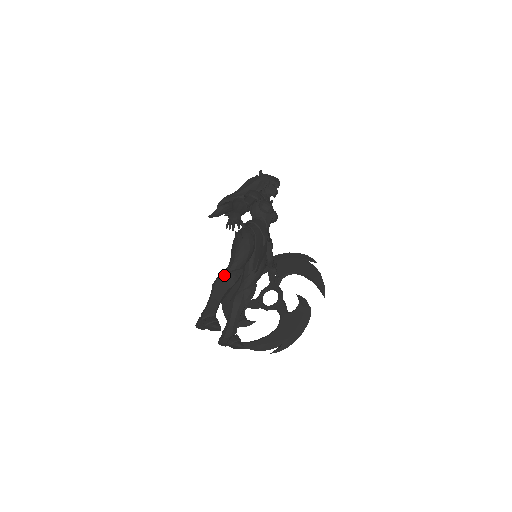
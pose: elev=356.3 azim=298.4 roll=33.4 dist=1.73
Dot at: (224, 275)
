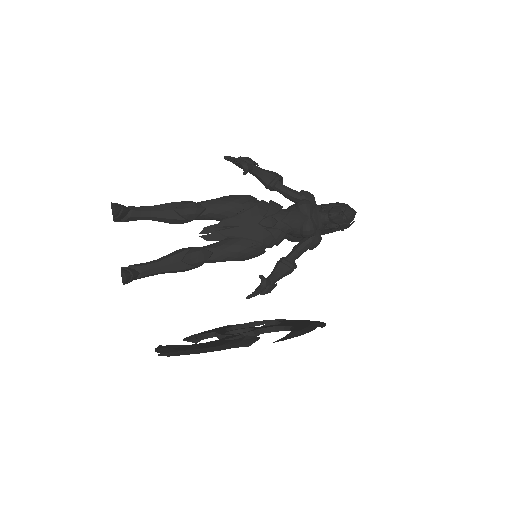
Dot at: (185, 201)
